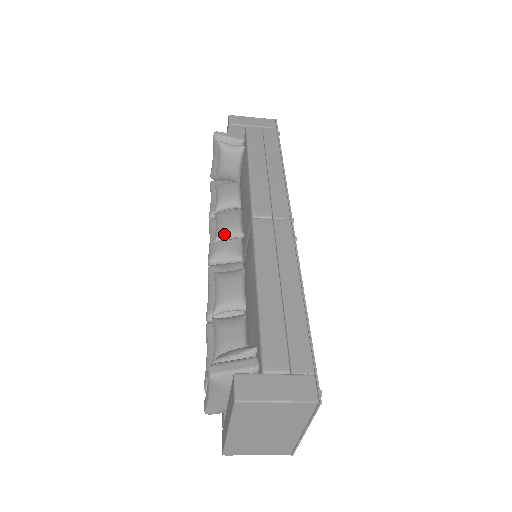
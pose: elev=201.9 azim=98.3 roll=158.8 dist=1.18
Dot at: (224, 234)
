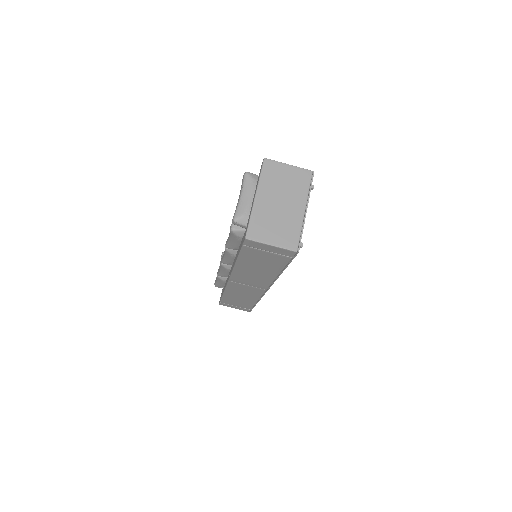
Dot at: occluded
